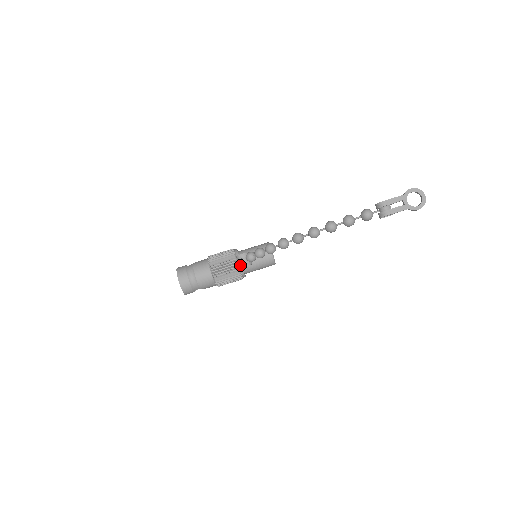
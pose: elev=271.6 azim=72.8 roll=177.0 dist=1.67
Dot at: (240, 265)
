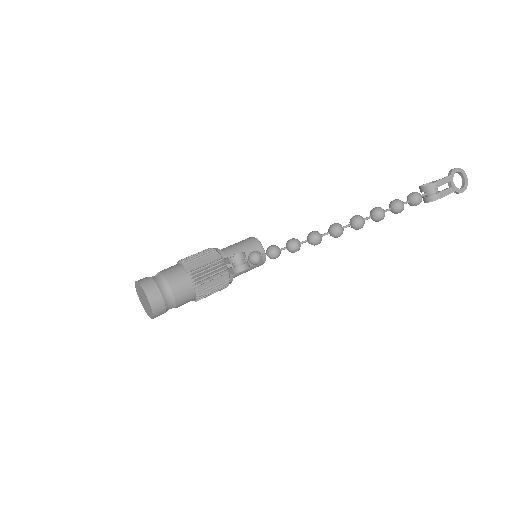
Dot at: (237, 270)
